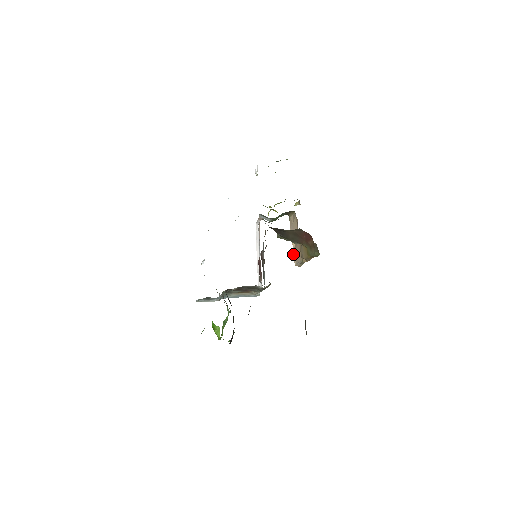
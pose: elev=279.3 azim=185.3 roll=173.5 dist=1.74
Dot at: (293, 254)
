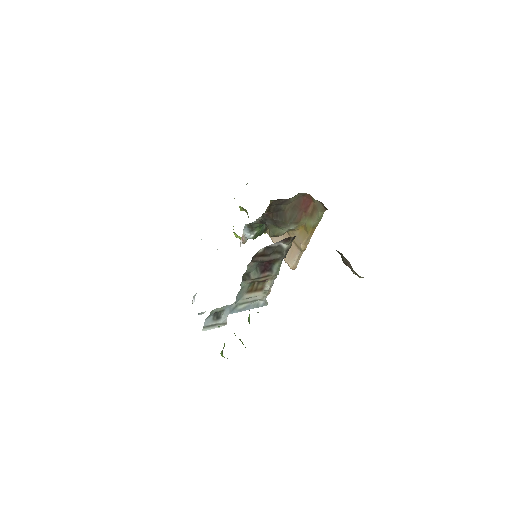
Dot at: (285, 260)
